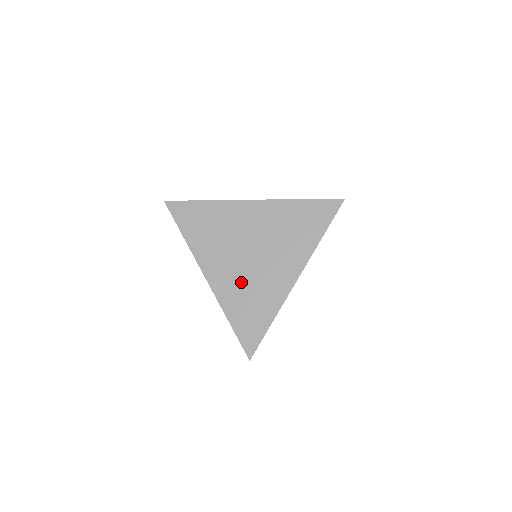
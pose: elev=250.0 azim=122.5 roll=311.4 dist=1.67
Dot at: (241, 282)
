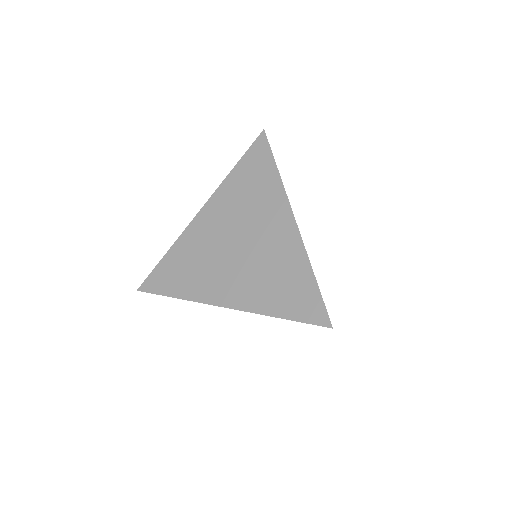
Dot at: (254, 276)
